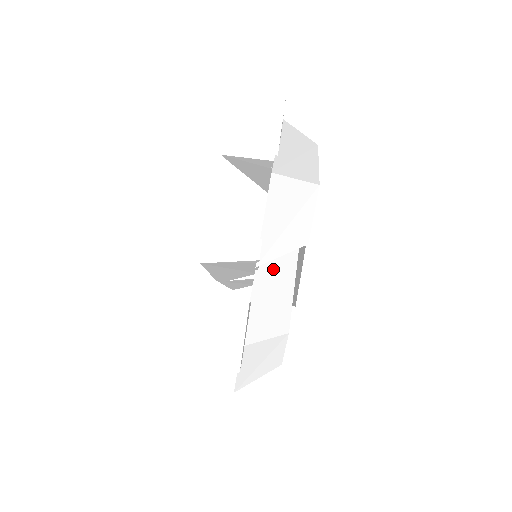
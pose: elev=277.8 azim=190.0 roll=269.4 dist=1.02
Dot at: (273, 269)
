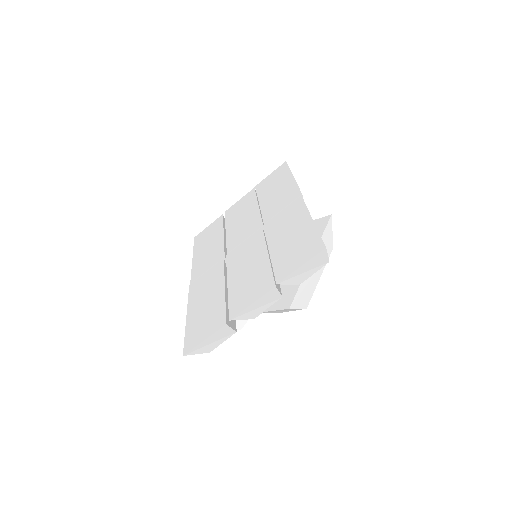
Dot at: occluded
